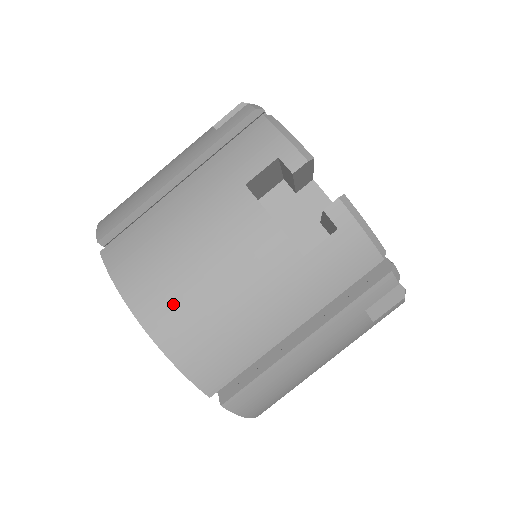
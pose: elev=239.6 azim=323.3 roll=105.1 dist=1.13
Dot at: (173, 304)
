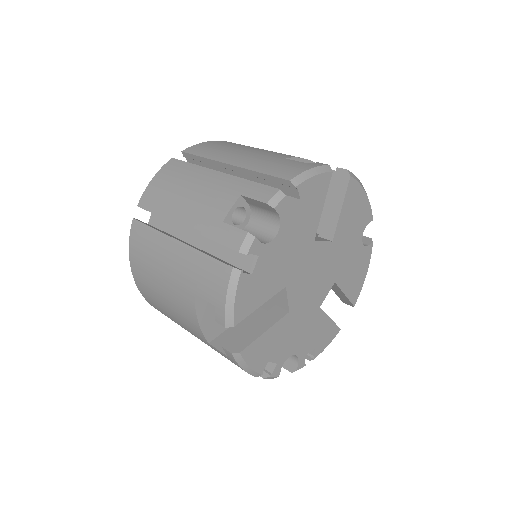
Dot at: (147, 289)
